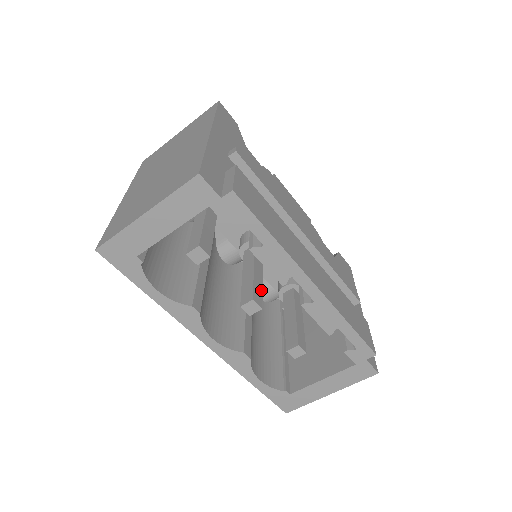
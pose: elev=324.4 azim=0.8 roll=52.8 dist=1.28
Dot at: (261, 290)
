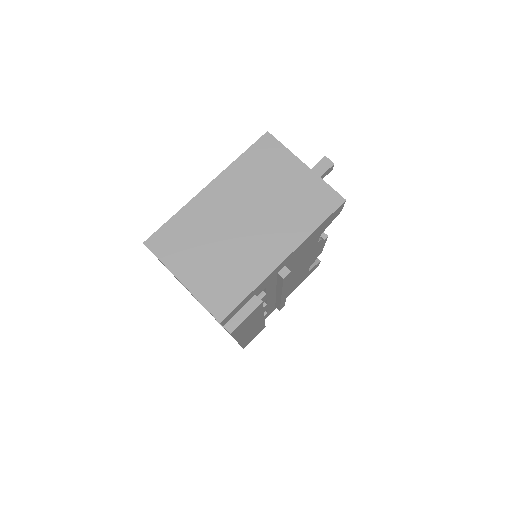
Dot at: occluded
